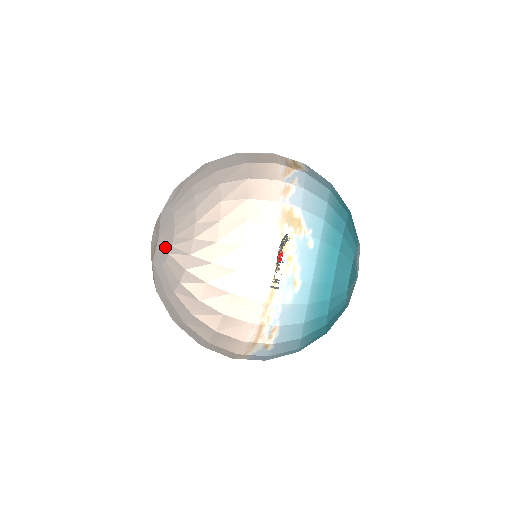
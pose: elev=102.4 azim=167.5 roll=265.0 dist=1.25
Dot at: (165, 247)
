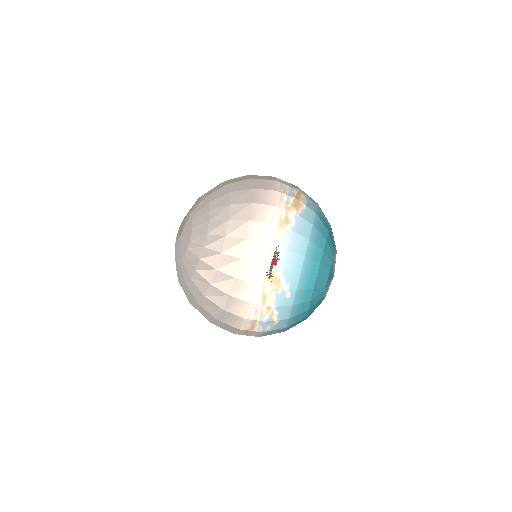
Dot at: (180, 251)
